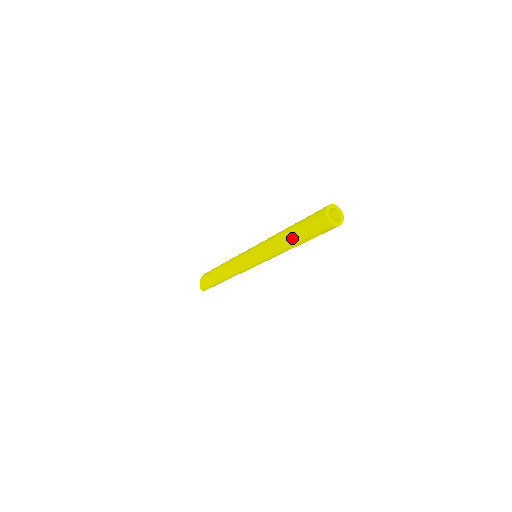
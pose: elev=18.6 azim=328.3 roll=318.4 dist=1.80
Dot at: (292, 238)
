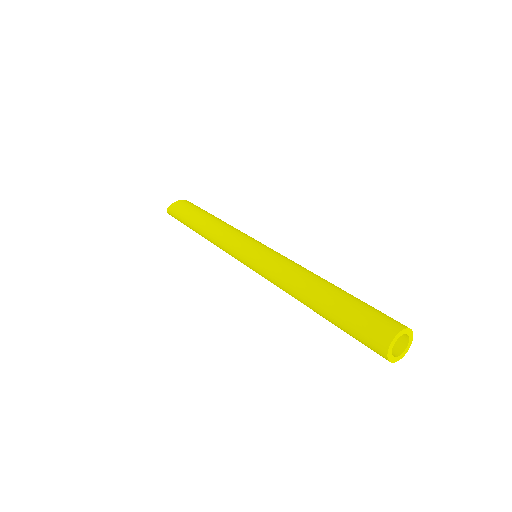
Dot at: (319, 304)
